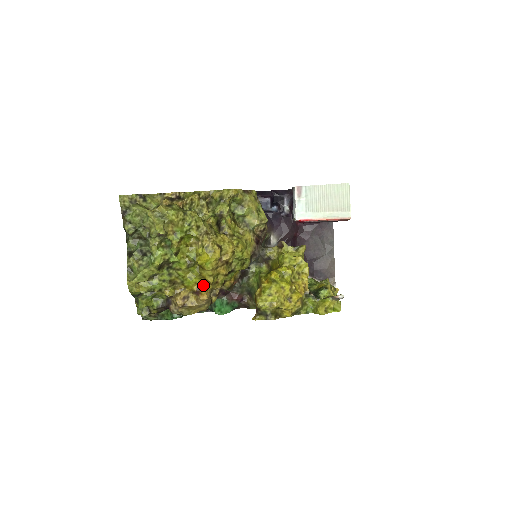
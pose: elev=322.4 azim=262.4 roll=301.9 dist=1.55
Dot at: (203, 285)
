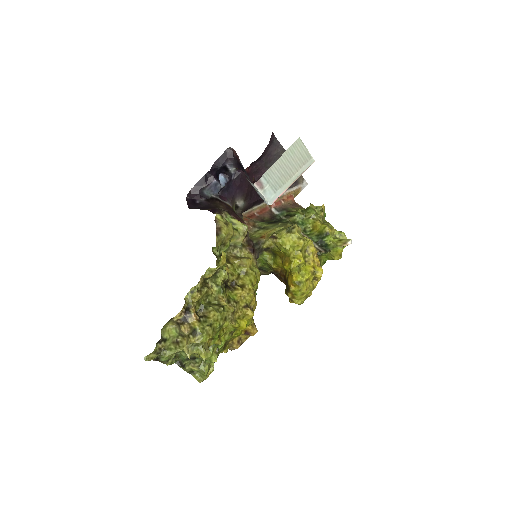
Dot at: (247, 326)
